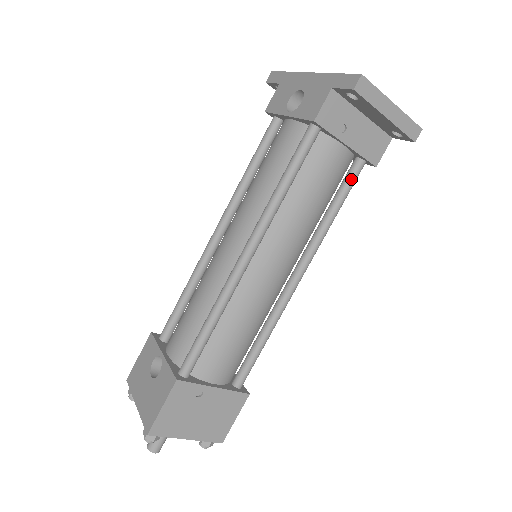
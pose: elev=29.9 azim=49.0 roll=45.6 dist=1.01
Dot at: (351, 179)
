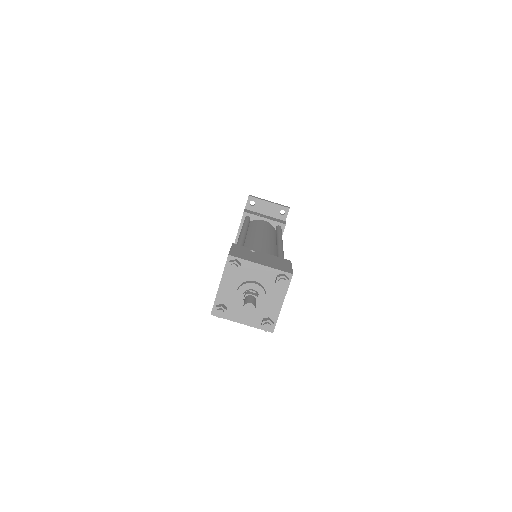
Dot at: (278, 228)
